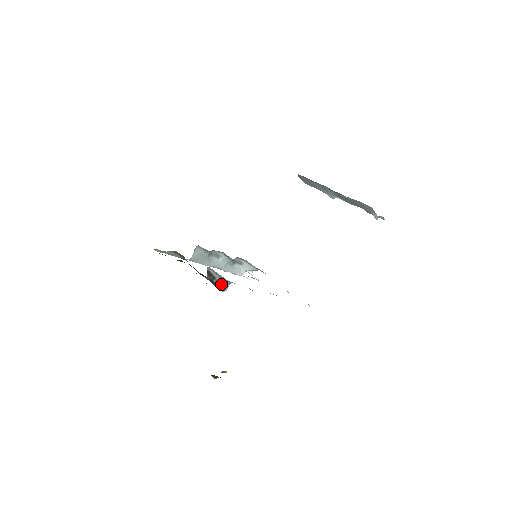
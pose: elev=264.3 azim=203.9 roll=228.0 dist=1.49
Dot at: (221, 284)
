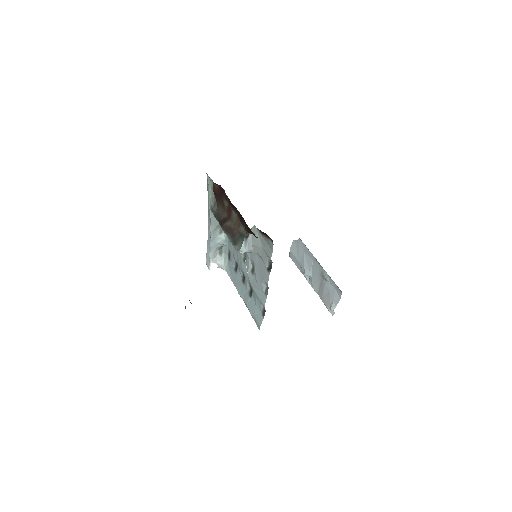
Dot at: (246, 246)
